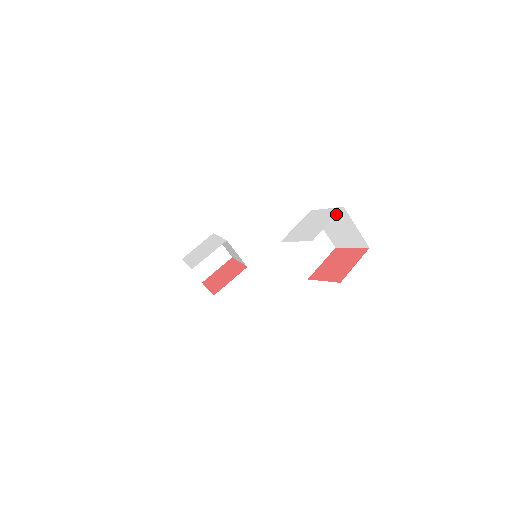
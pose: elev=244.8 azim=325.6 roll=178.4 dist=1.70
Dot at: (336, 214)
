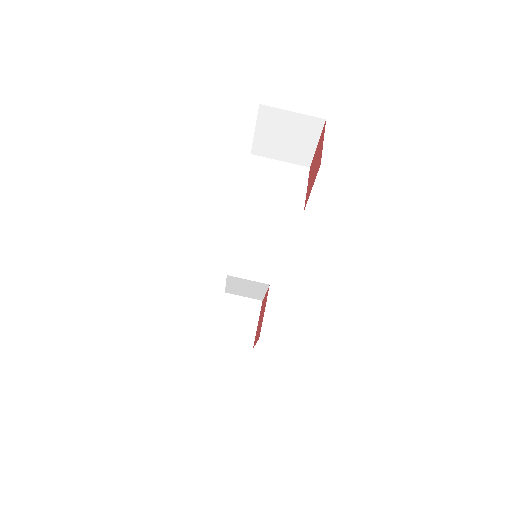
Dot at: (266, 124)
